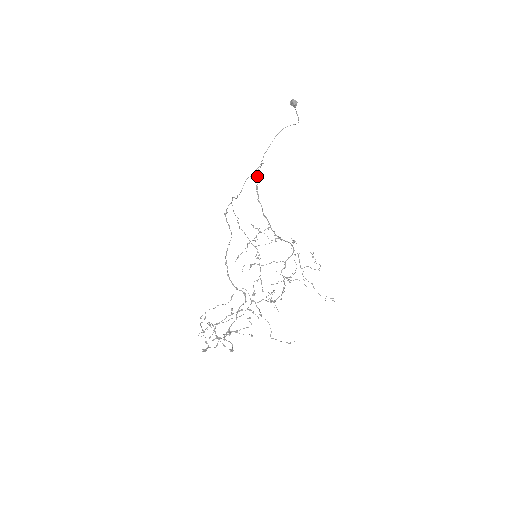
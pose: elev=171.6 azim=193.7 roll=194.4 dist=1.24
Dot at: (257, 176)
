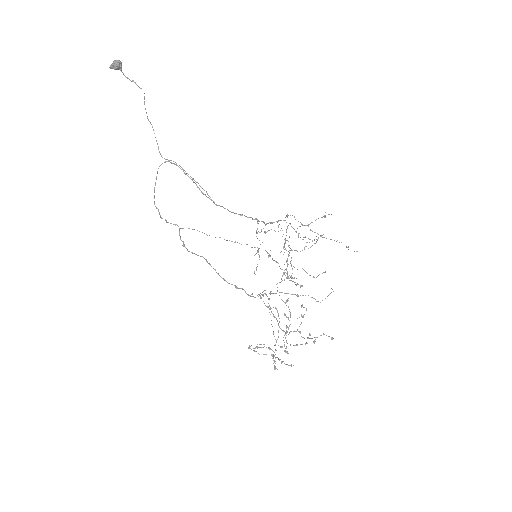
Dot at: (195, 181)
